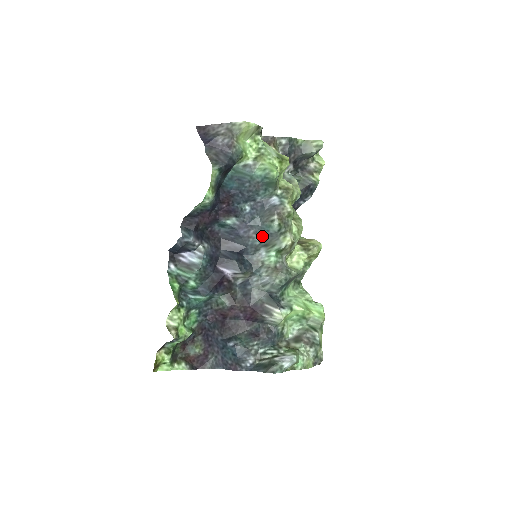
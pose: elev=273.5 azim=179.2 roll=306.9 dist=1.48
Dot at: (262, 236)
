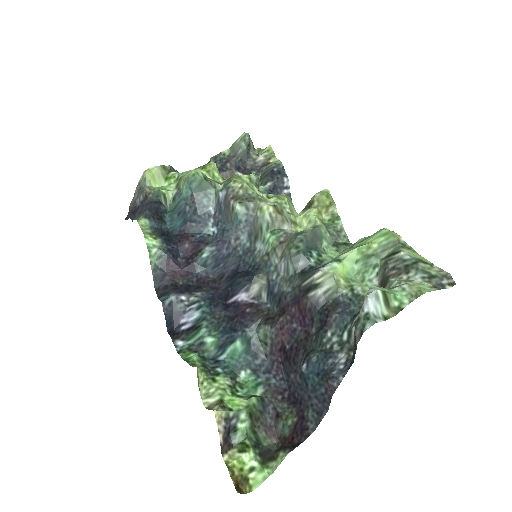
Dot at: (245, 234)
